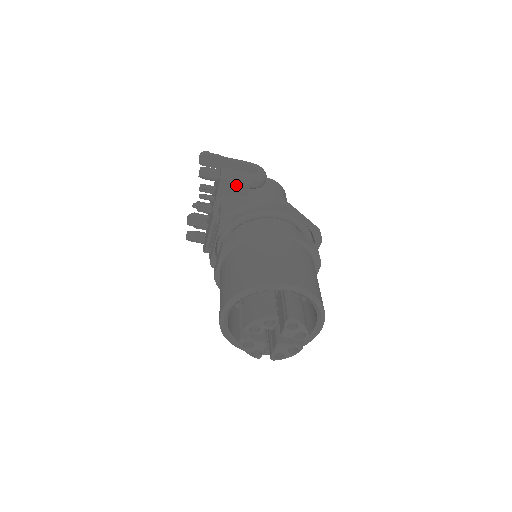
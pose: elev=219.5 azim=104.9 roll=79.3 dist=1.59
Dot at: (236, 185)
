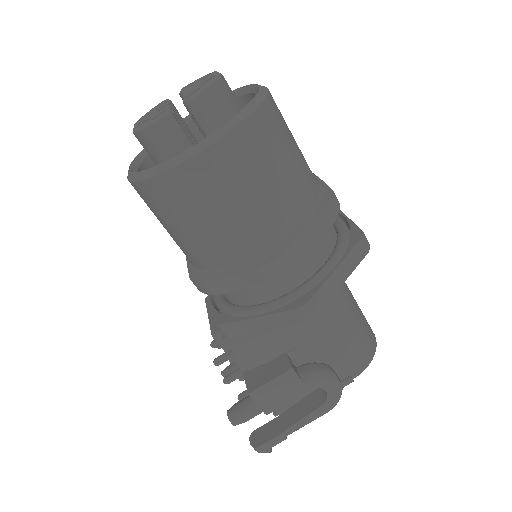
Dot at: occluded
